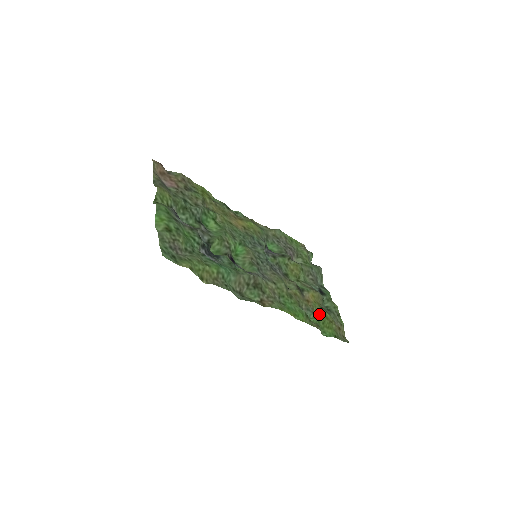
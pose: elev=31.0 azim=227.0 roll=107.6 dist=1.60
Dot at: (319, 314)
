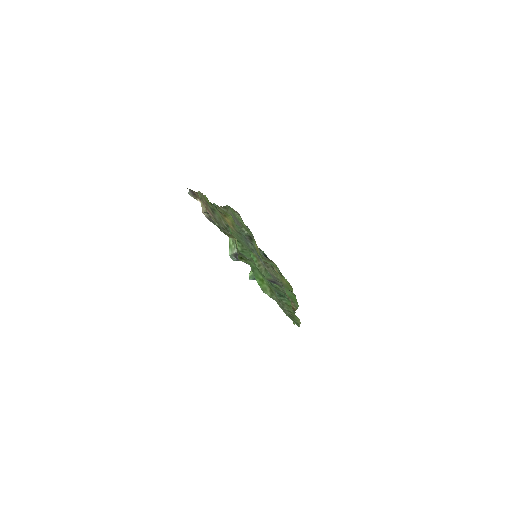
Dot at: (286, 284)
